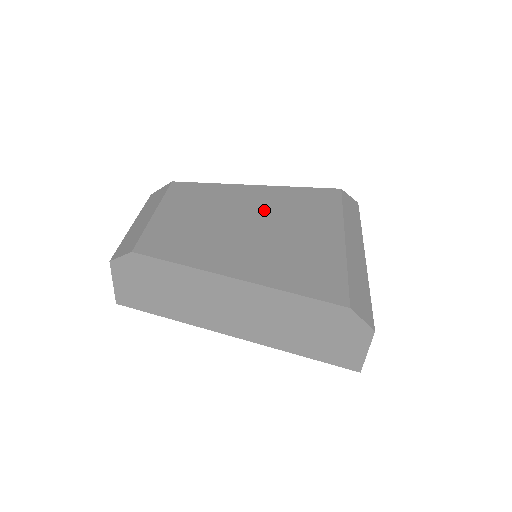
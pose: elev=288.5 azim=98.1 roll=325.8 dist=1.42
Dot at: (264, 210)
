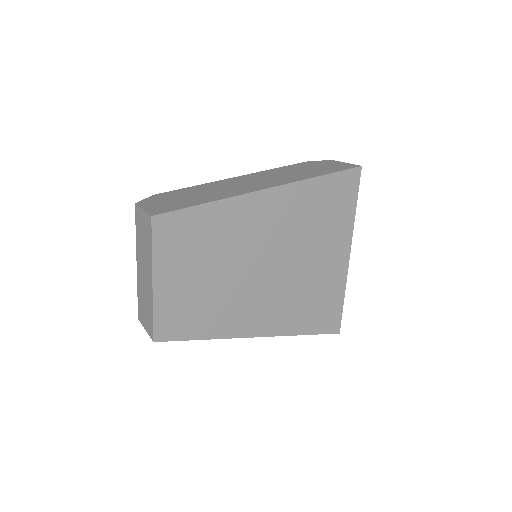
Dot at: occluded
